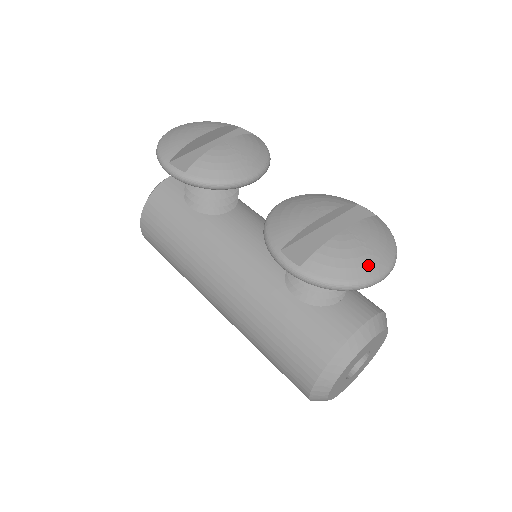
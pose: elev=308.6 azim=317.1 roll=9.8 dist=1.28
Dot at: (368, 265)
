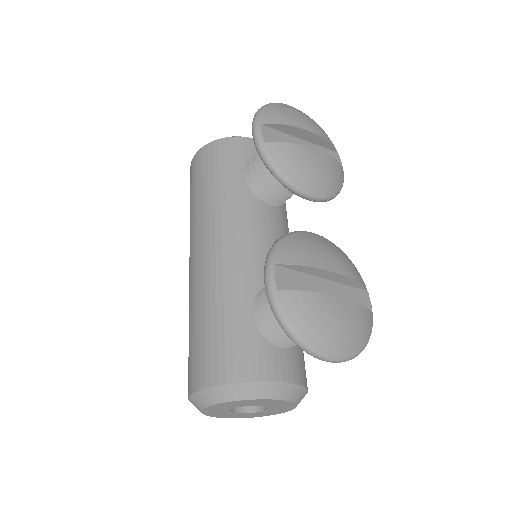
Dot at: (329, 340)
